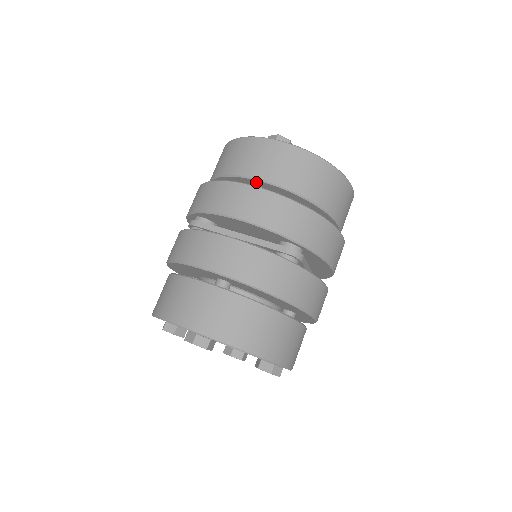
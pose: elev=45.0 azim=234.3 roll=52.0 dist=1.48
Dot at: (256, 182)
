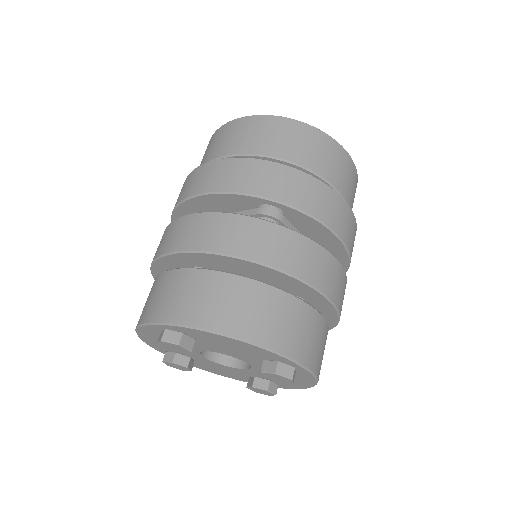
Dot at: occluded
